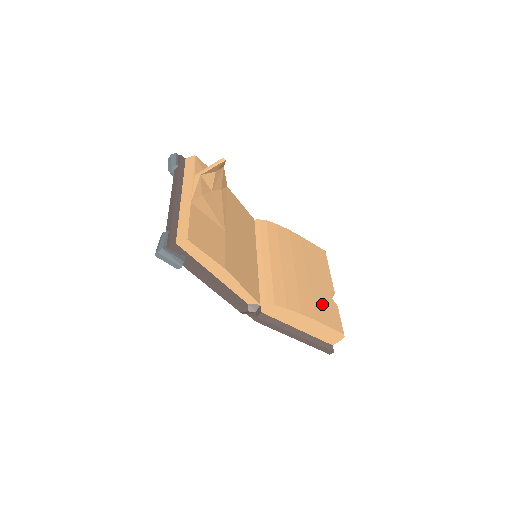
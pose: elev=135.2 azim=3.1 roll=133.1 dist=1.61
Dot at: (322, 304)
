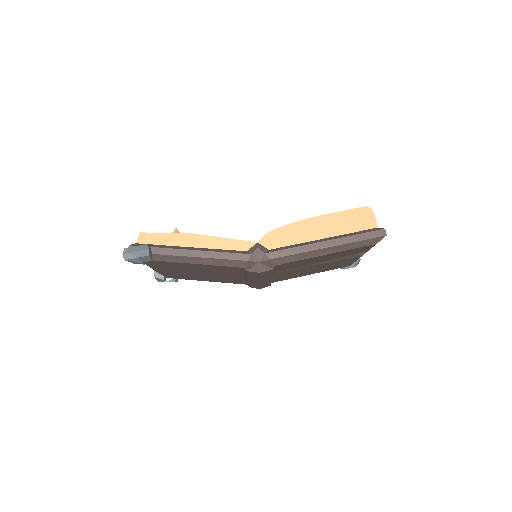
Dot at: occluded
